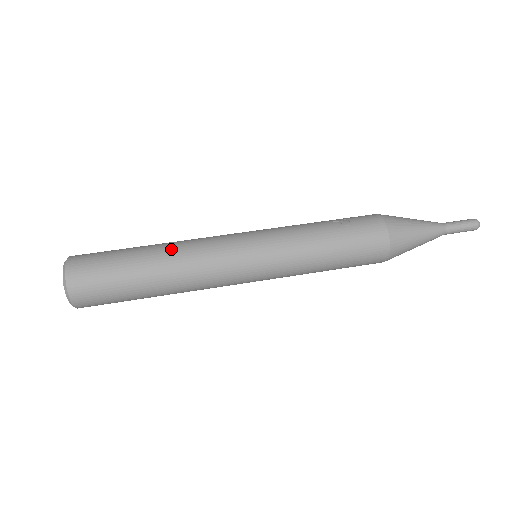
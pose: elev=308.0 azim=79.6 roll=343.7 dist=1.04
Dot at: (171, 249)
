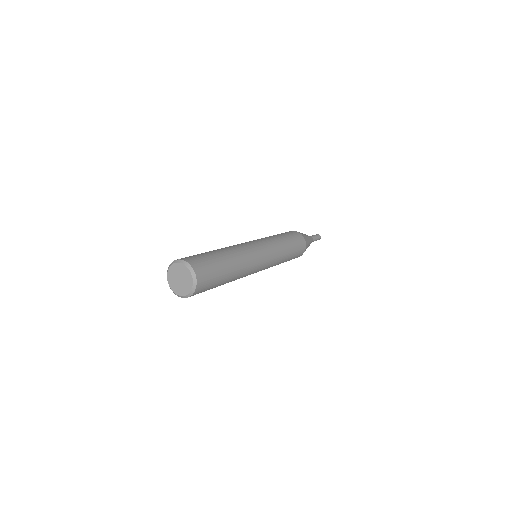
Dot at: occluded
